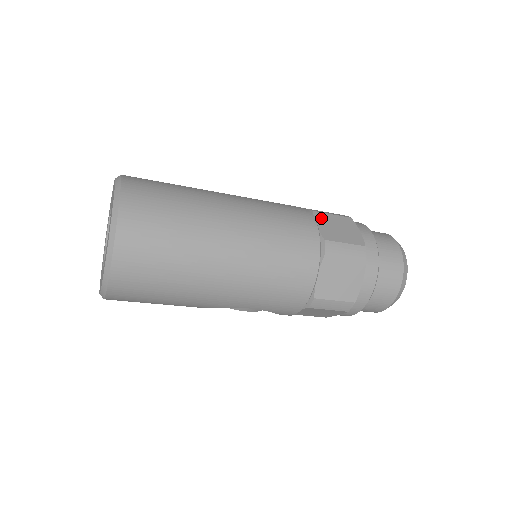
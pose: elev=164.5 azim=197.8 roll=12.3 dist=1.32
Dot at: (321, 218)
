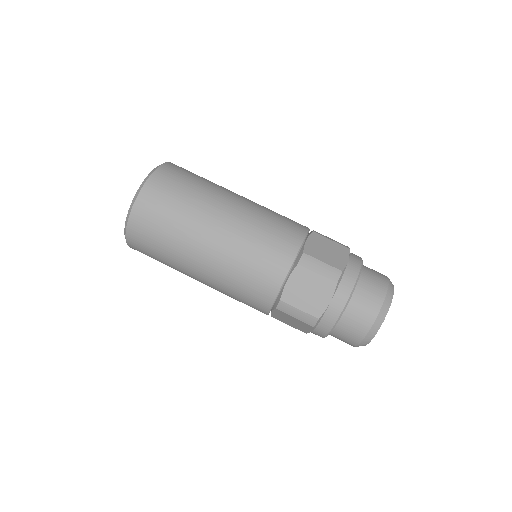
Dot at: (299, 275)
